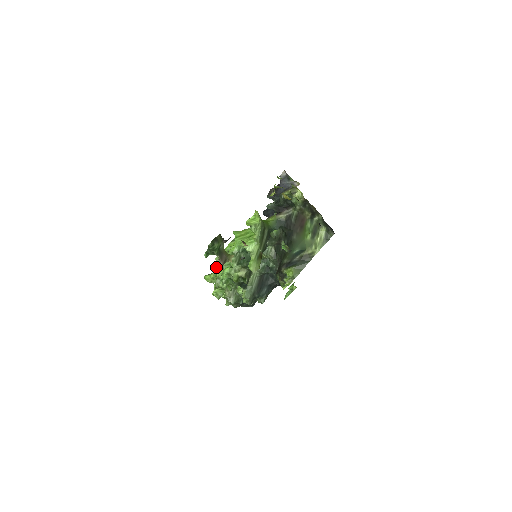
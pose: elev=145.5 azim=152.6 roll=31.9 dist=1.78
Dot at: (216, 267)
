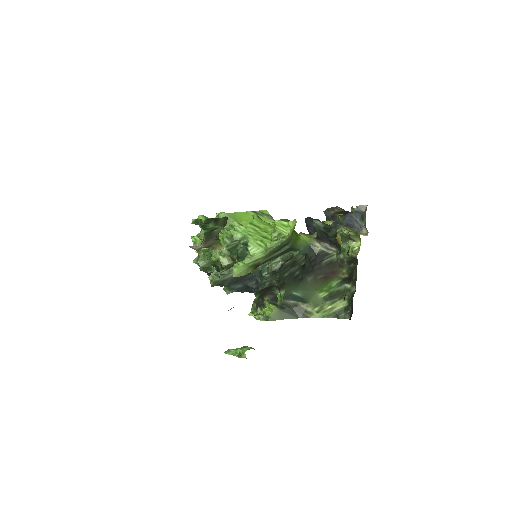
Dot at: occluded
